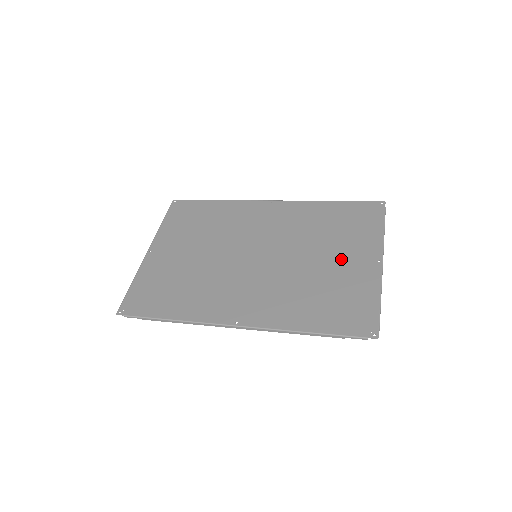
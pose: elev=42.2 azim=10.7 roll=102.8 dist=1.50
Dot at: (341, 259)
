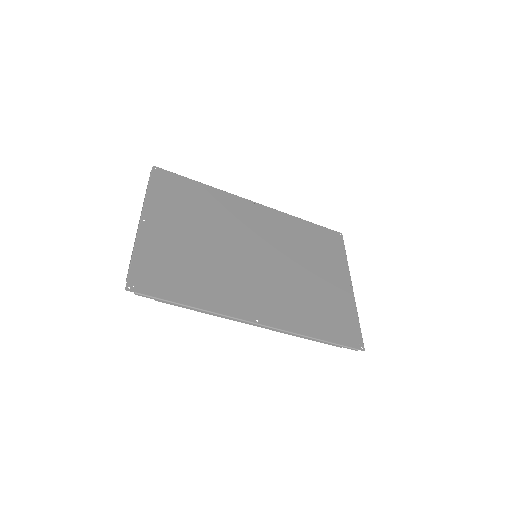
Dot at: (324, 277)
